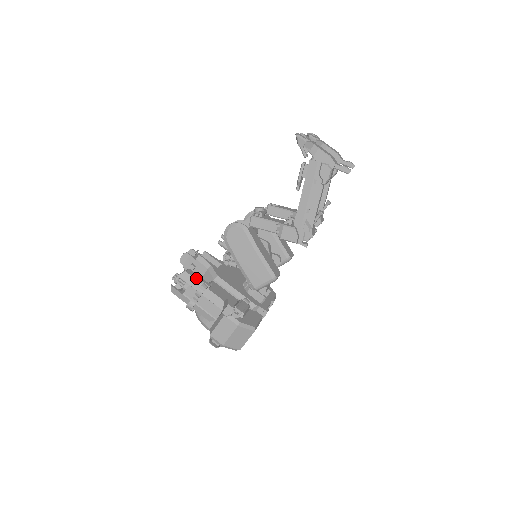
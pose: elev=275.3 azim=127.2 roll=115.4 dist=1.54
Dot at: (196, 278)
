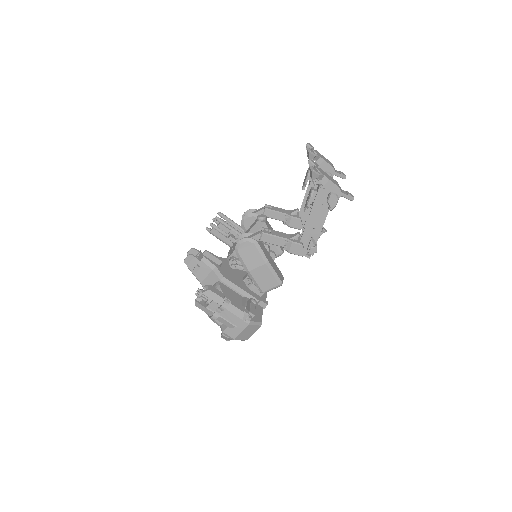
Dot at: (218, 294)
